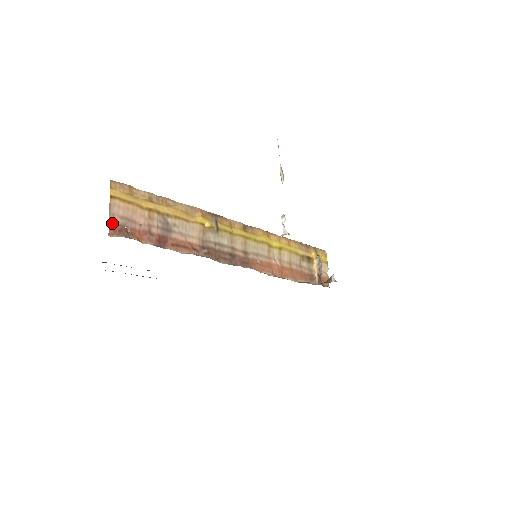
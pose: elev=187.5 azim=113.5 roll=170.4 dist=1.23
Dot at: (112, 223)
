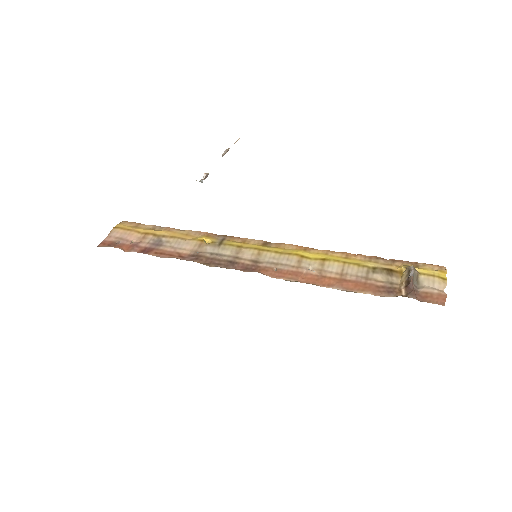
Dot at: (106, 241)
